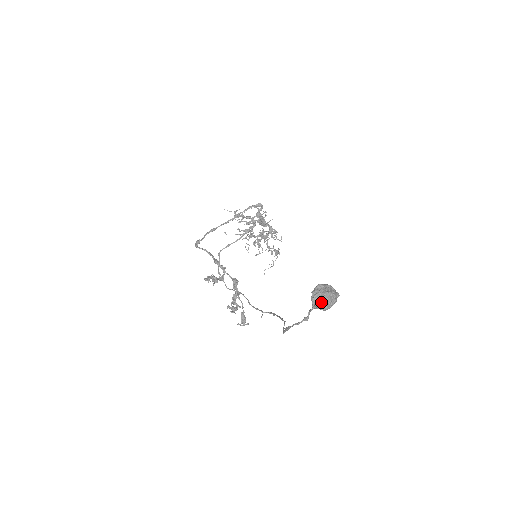
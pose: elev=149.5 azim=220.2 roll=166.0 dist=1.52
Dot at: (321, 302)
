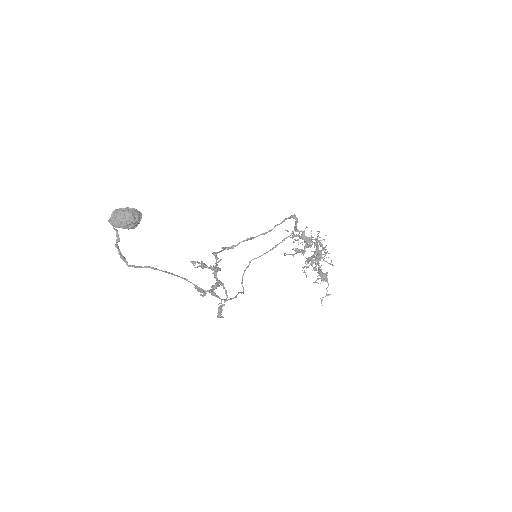
Dot at: (111, 216)
